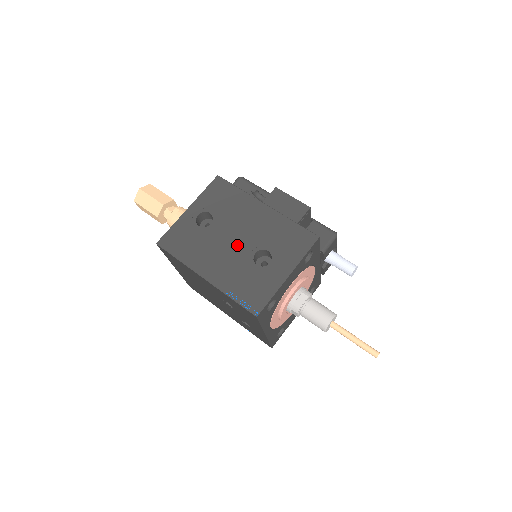
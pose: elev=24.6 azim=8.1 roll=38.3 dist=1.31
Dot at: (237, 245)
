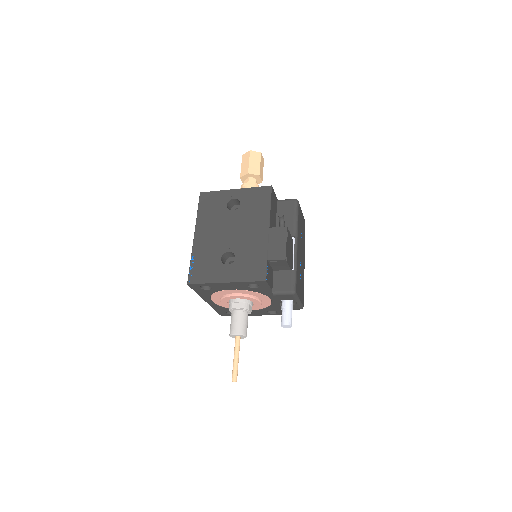
Dot at: (228, 237)
